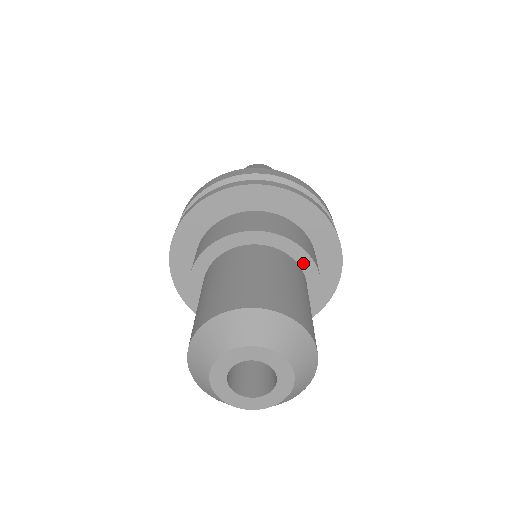
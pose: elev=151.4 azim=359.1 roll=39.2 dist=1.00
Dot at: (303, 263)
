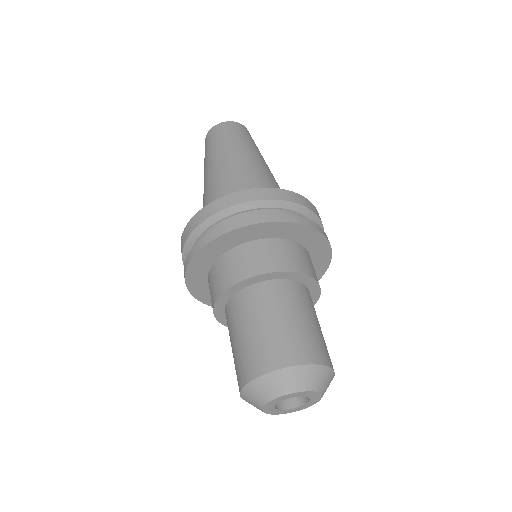
Dot at: (312, 289)
